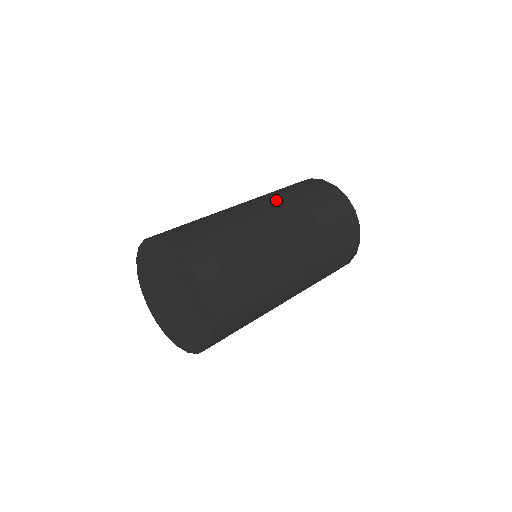
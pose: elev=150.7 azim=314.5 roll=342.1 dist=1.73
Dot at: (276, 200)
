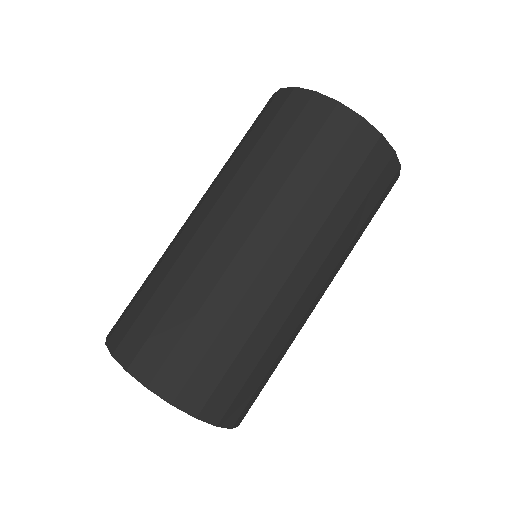
Dot at: (231, 187)
